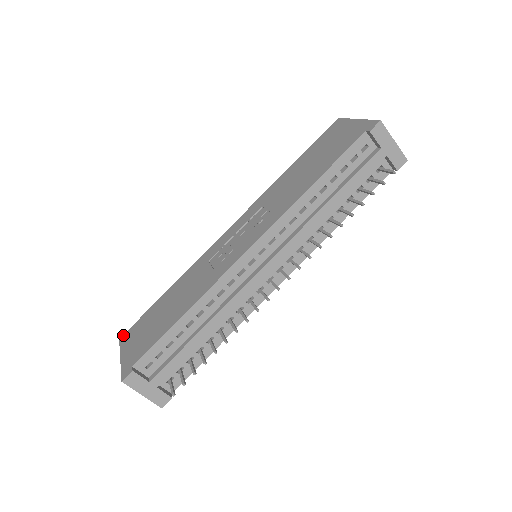
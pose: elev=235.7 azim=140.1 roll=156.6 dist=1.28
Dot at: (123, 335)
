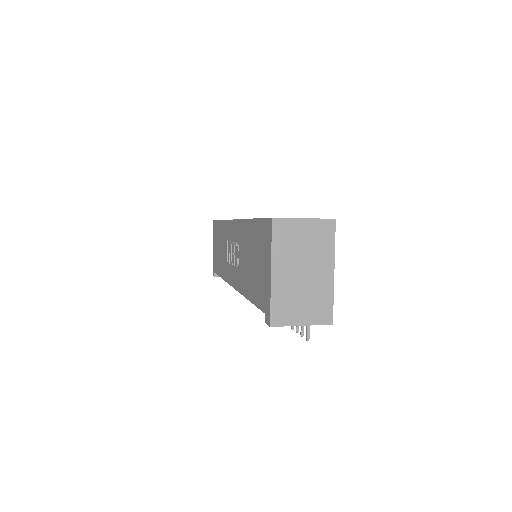
Dot at: (213, 221)
